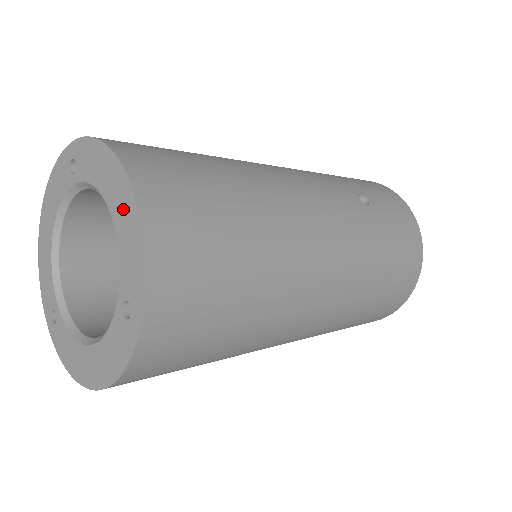
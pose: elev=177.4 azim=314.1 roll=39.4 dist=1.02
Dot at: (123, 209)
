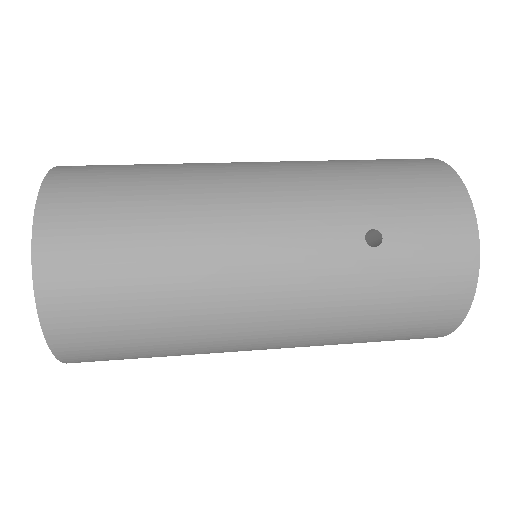
Dot at: occluded
